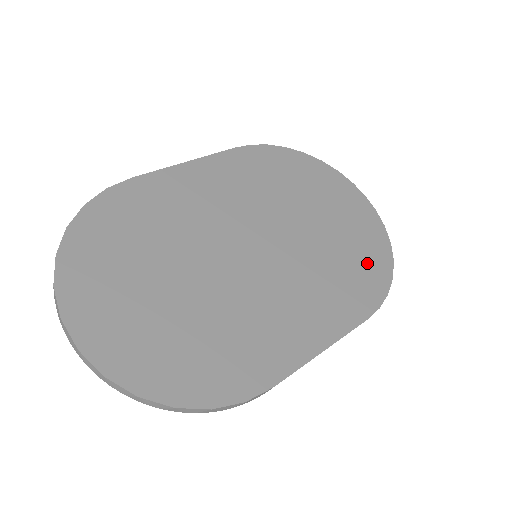
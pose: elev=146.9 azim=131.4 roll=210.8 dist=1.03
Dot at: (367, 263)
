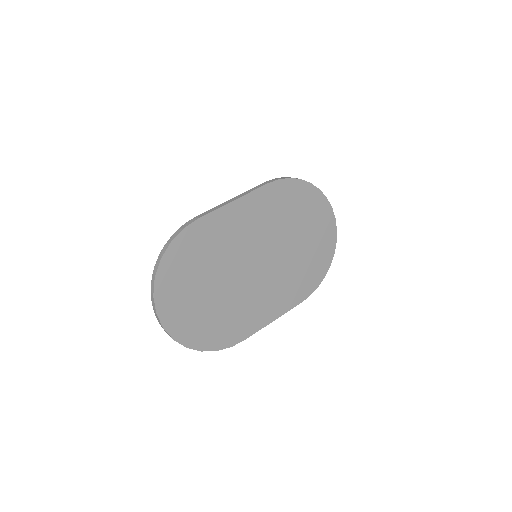
Dot at: (315, 268)
